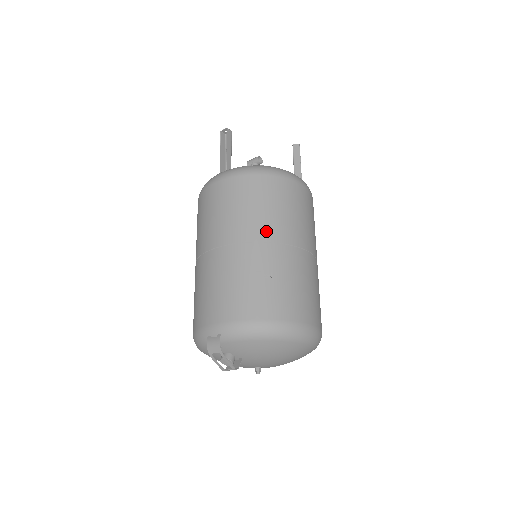
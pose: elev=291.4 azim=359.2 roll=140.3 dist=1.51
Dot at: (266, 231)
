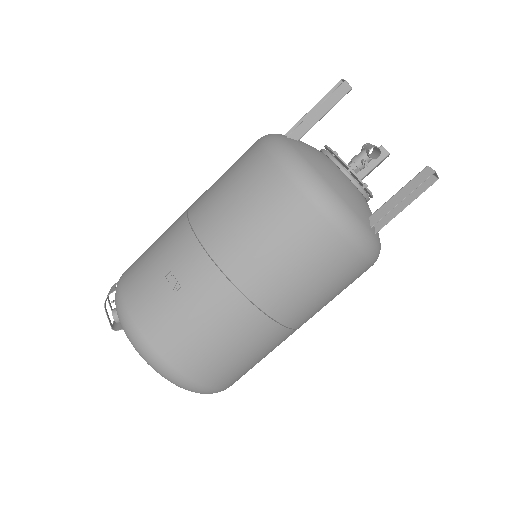
Dot at: (220, 242)
